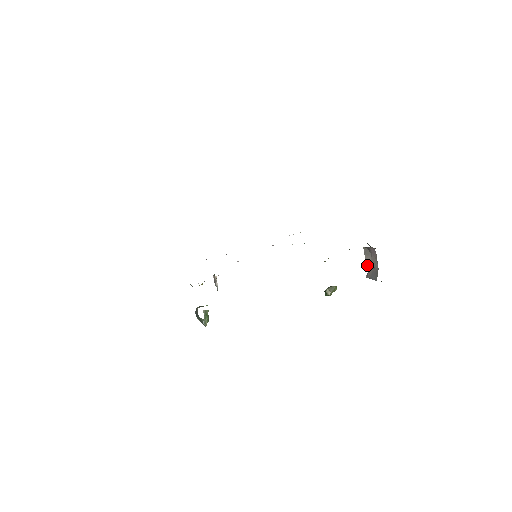
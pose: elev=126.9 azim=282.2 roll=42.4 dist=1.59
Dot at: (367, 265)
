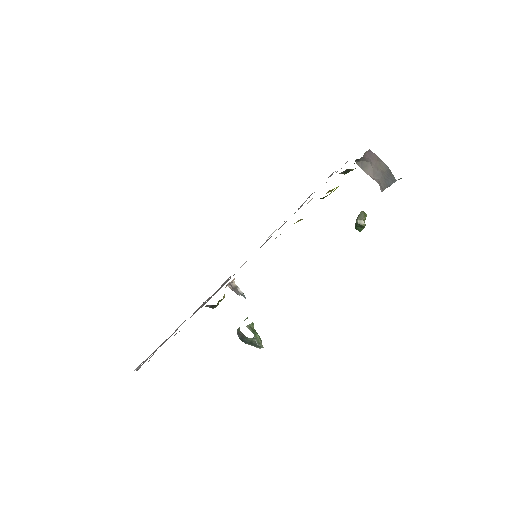
Dot at: (373, 178)
